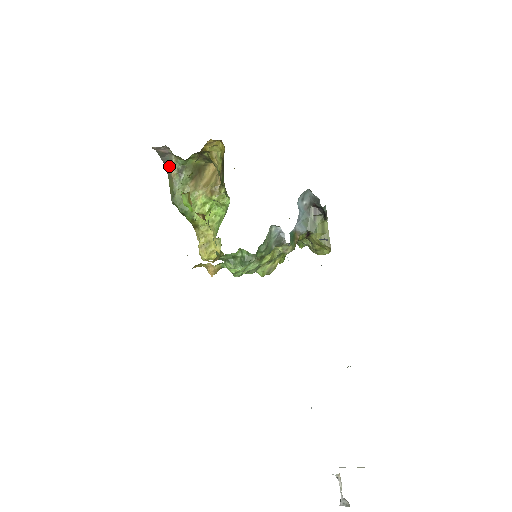
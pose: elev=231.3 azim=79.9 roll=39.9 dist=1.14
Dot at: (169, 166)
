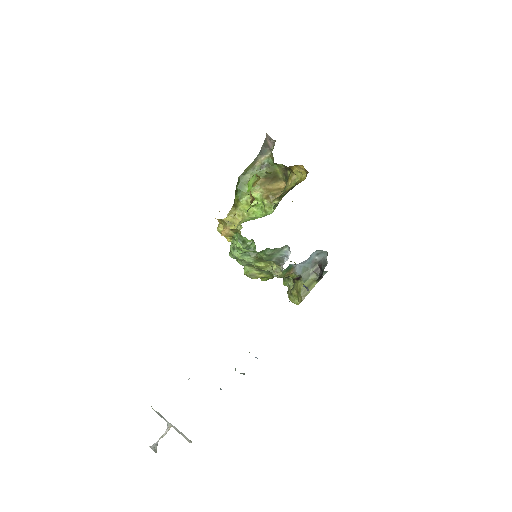
Dot at: (261, 156)
